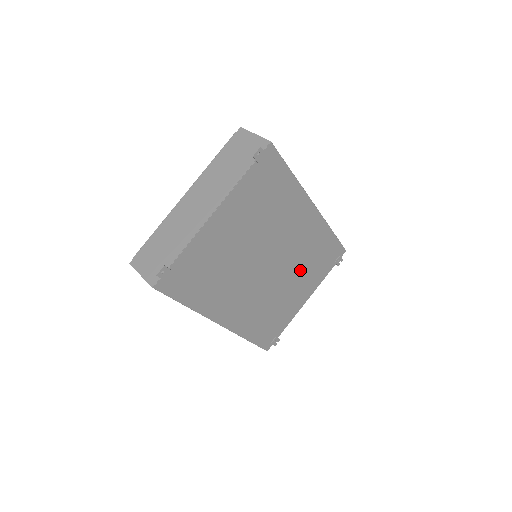
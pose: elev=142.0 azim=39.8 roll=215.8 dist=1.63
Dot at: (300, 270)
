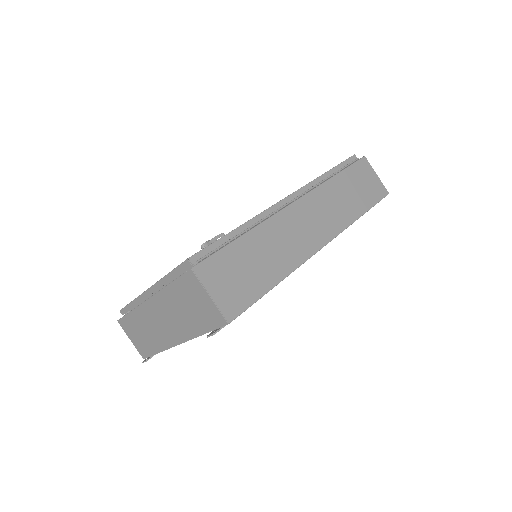
Dot at: occluded
